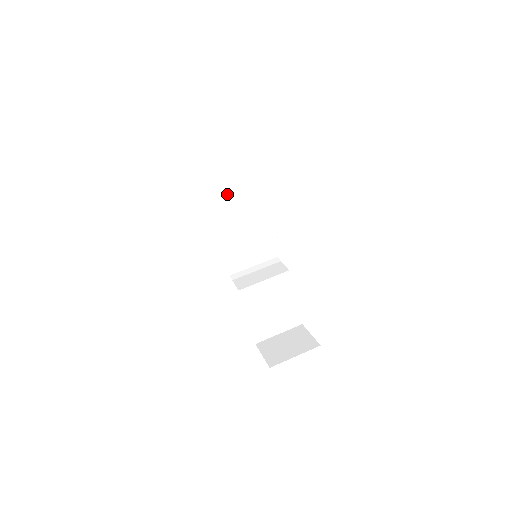
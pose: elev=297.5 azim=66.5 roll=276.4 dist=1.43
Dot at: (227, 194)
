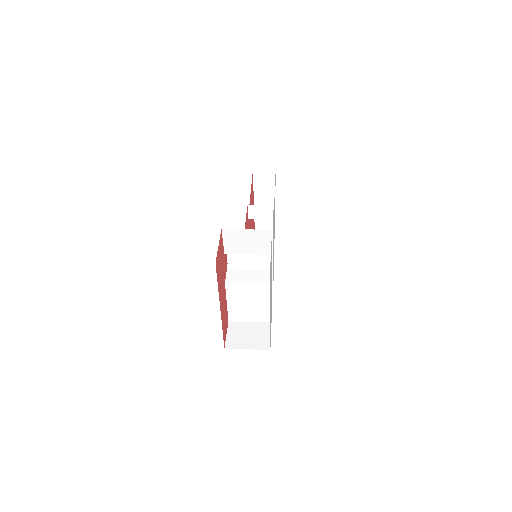
Dot at: (266, 183)
